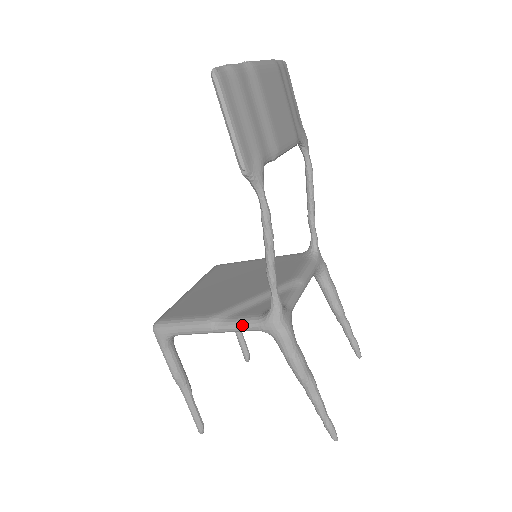
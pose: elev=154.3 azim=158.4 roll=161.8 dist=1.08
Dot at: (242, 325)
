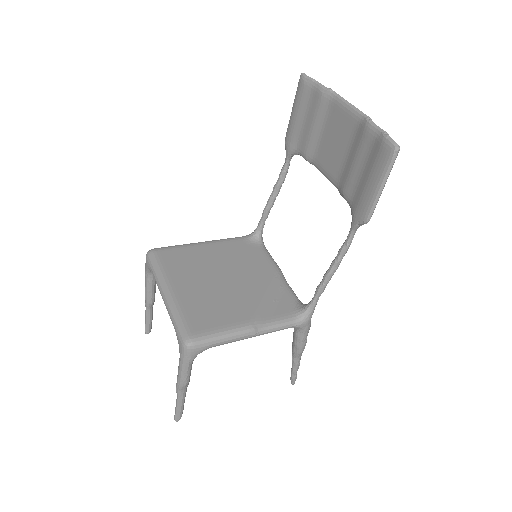
Dot at: (282, 327)
